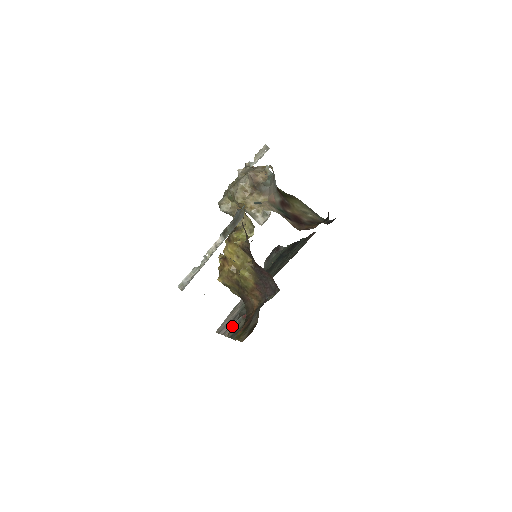
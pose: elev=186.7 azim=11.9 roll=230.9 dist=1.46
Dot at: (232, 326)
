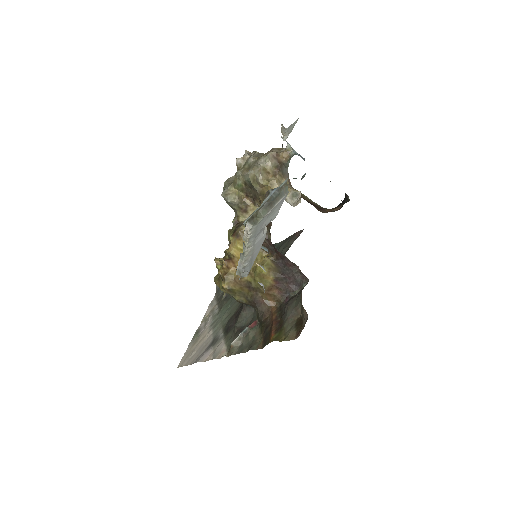
Dot at: (234, 341)
